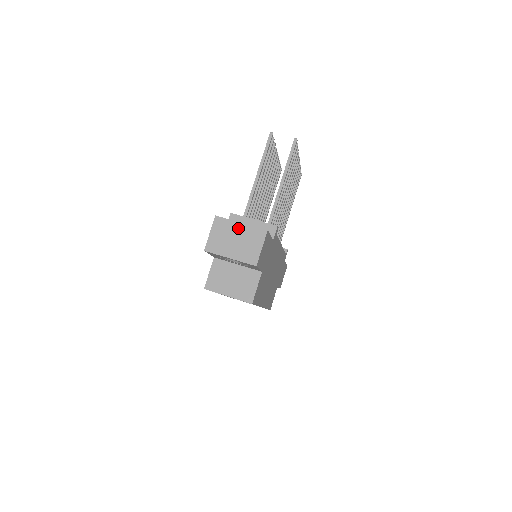
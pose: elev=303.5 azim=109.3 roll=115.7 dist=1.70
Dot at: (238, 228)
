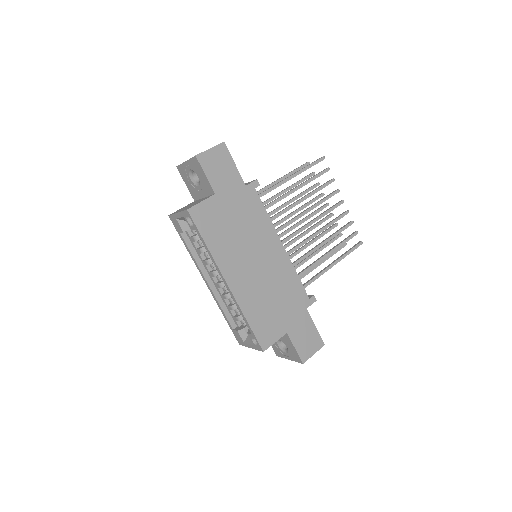
Dot at: occluded
